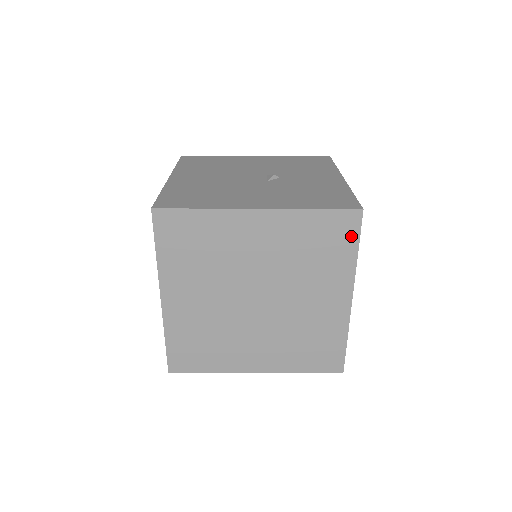
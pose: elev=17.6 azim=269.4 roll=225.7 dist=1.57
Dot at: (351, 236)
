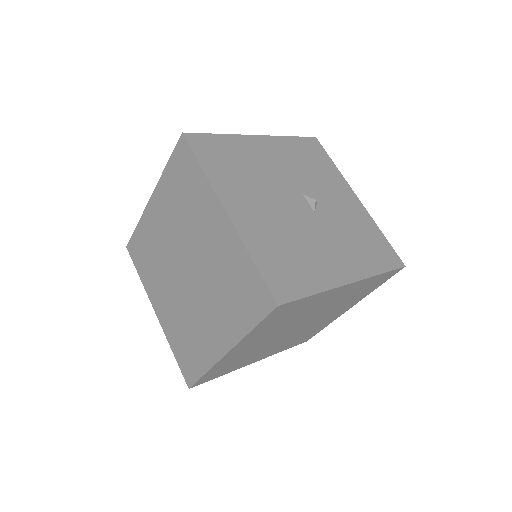
Dot at: (384, 280)
